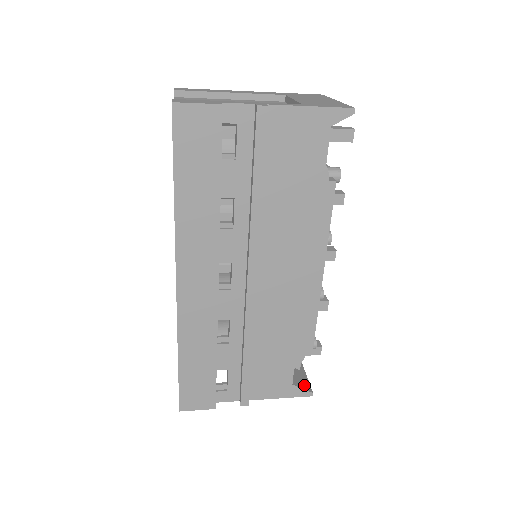
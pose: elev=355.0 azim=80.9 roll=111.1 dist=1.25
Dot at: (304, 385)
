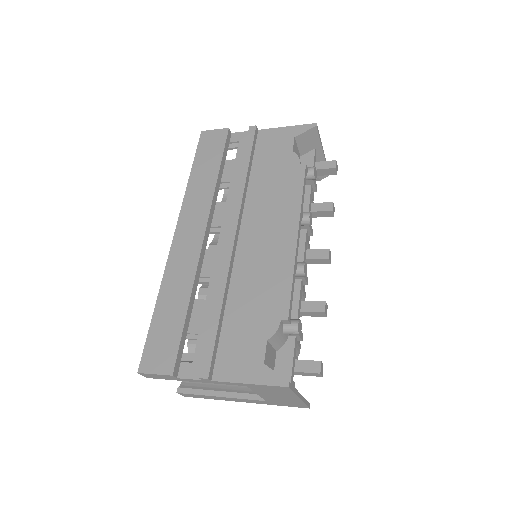
Dot at: occluded
